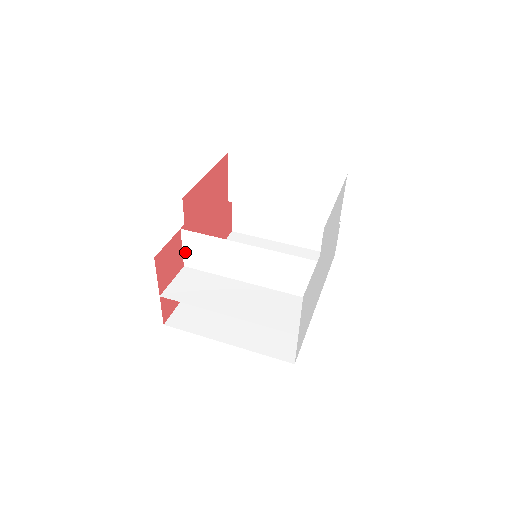
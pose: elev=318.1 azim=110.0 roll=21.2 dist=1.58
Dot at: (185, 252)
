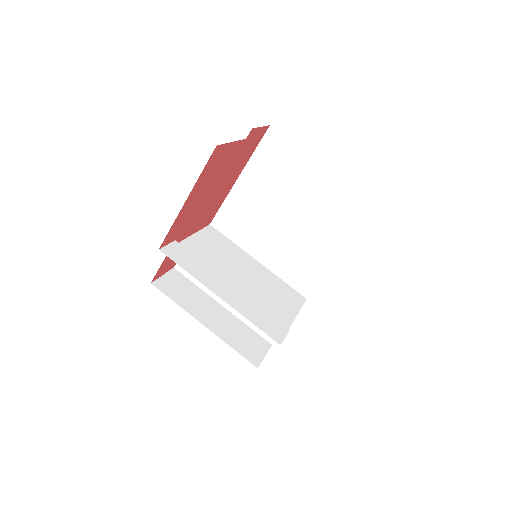
Dot at: (188, 240)
